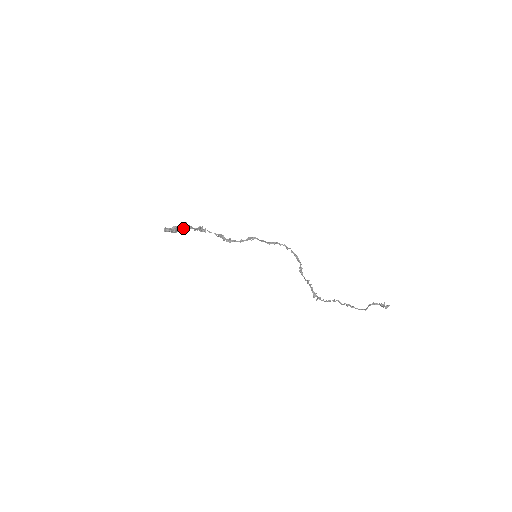
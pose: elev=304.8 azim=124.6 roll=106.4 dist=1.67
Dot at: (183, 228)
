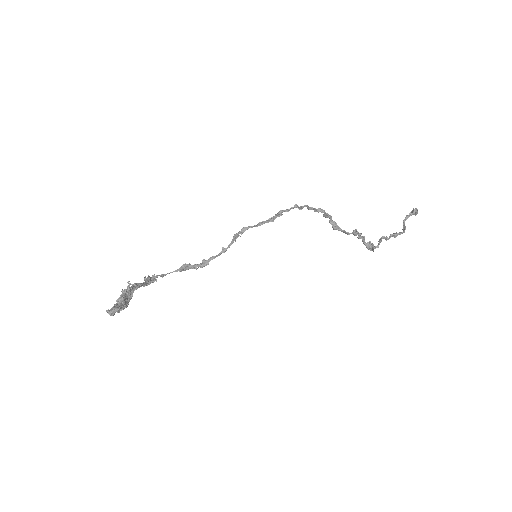
Dot at: (131, 293)
